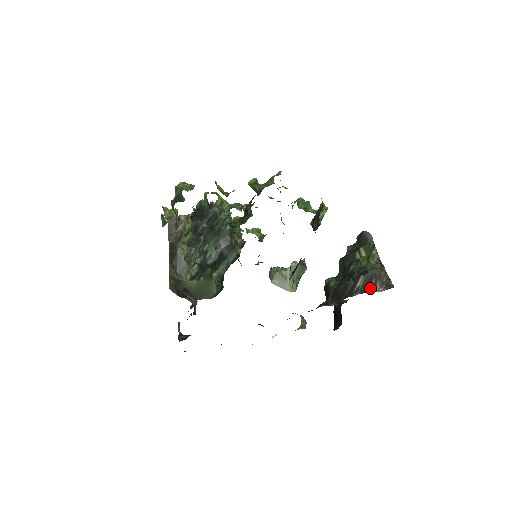
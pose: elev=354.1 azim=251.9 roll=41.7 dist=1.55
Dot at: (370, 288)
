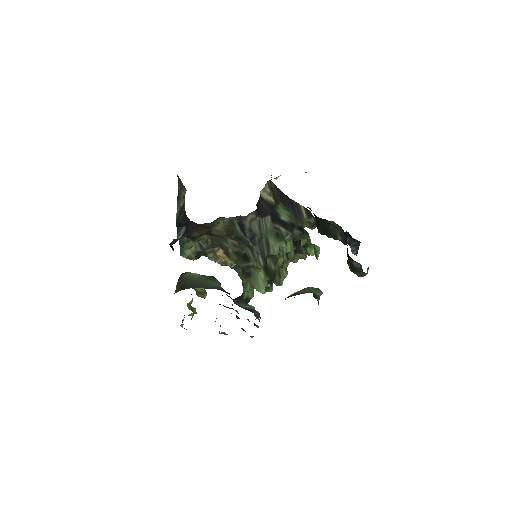
Dot at: occluded
